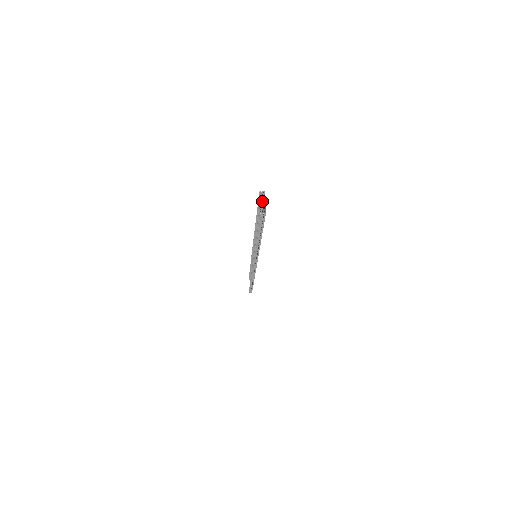
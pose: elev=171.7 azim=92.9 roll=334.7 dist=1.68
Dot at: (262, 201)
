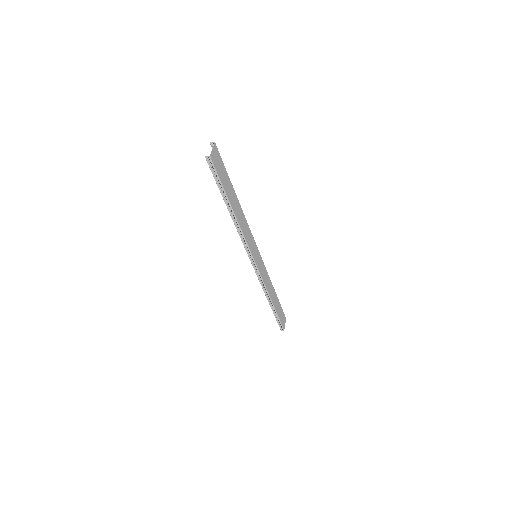
Dot at: (221, 160)
